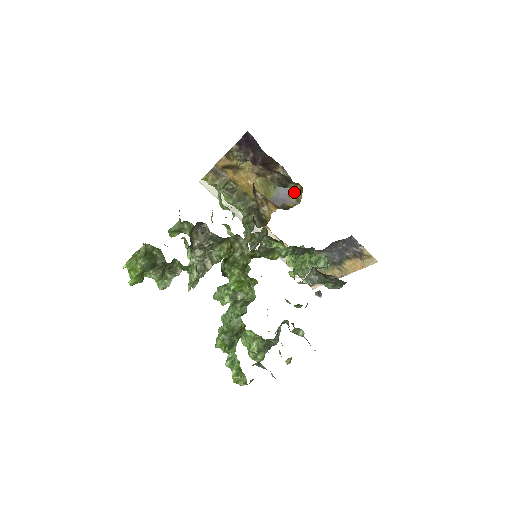
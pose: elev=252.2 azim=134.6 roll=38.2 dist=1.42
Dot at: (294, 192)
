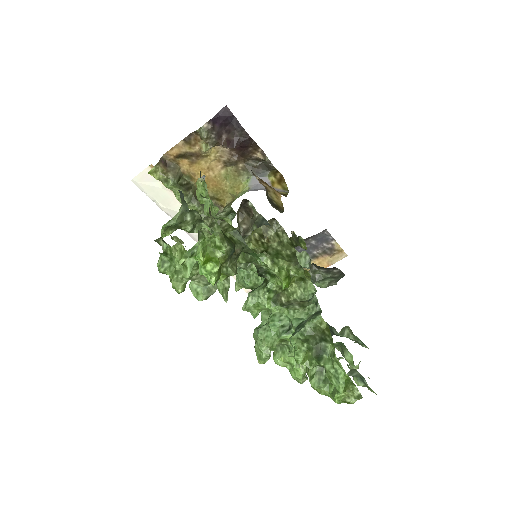
Dot at: (275, 181)
